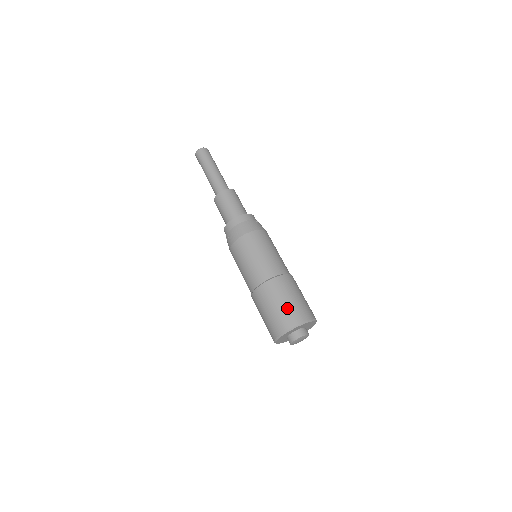
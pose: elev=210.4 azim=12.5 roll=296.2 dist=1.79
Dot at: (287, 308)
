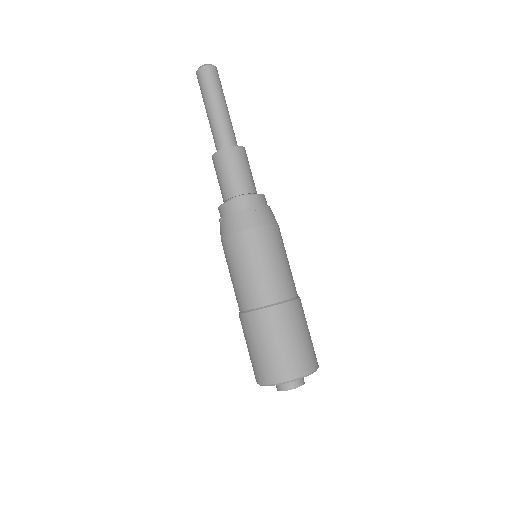
Dot at: (266, 357)
